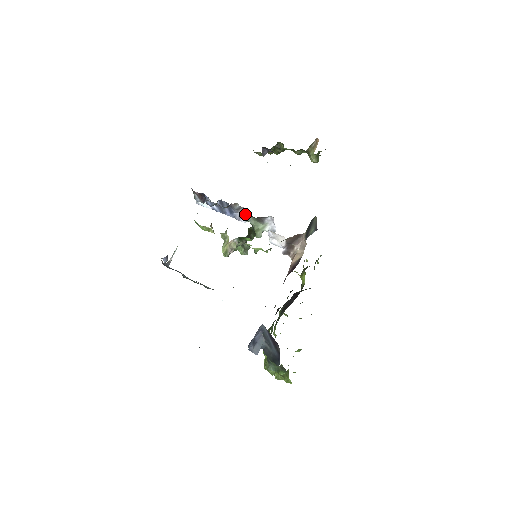
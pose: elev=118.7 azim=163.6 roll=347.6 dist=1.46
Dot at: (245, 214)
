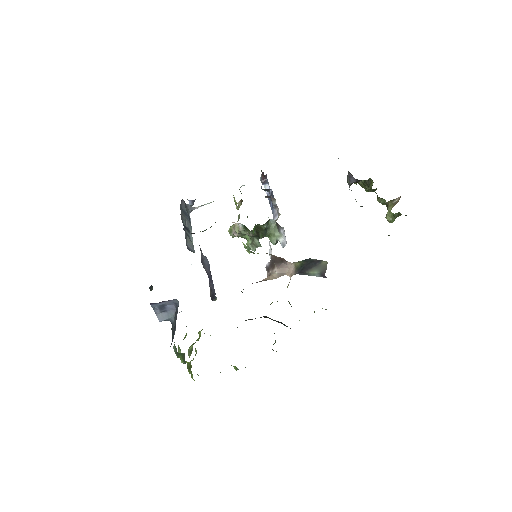
Dot at: (278, 215)
